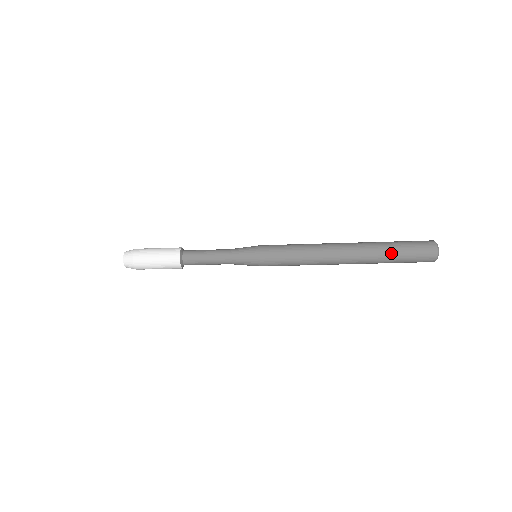
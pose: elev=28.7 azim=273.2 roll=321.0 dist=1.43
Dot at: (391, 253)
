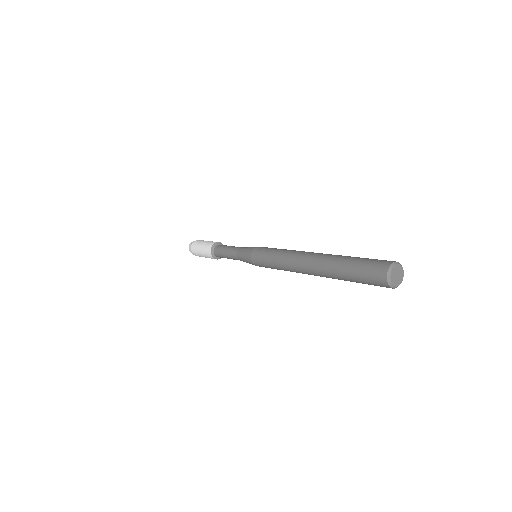
Dot at: occluded
